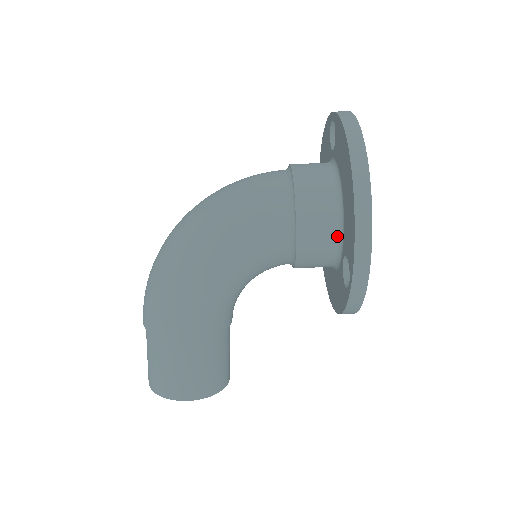
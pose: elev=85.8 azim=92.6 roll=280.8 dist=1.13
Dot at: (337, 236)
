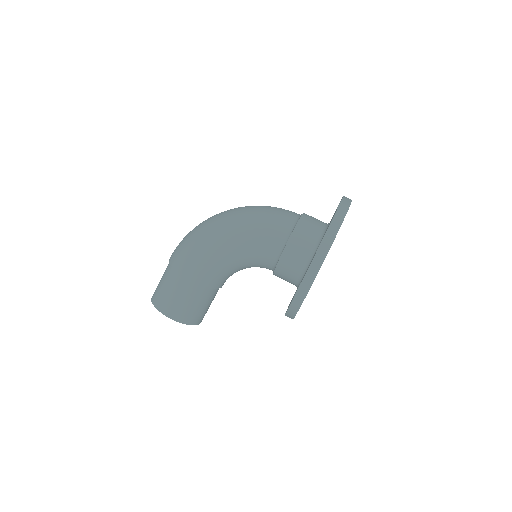
Dot at: (305, 265)
